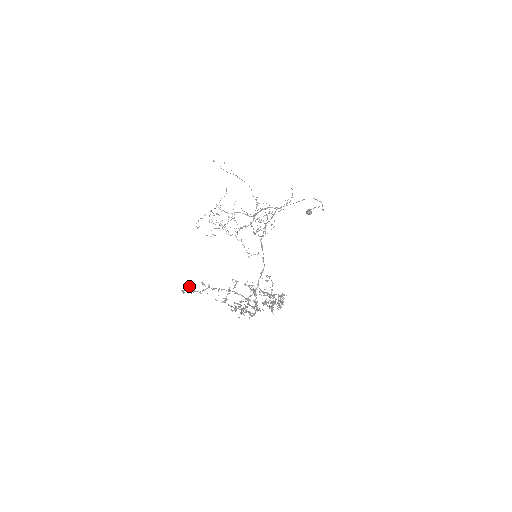
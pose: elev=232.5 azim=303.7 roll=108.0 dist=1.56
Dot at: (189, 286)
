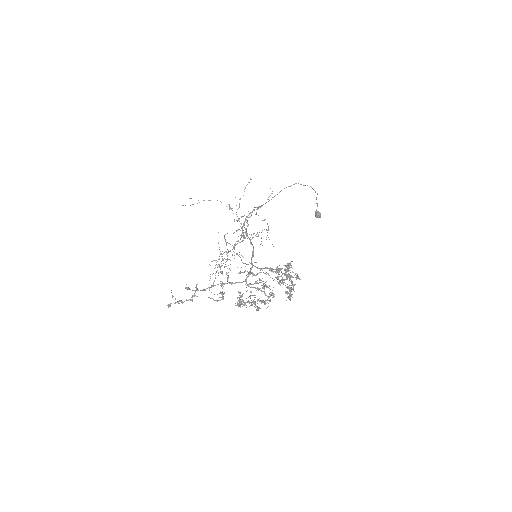
Dot at: (175, 298)
